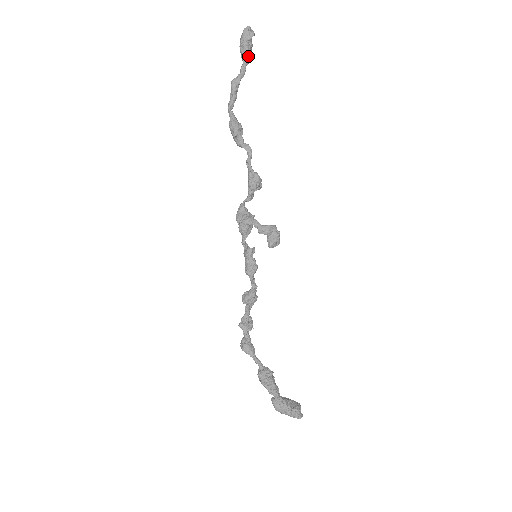
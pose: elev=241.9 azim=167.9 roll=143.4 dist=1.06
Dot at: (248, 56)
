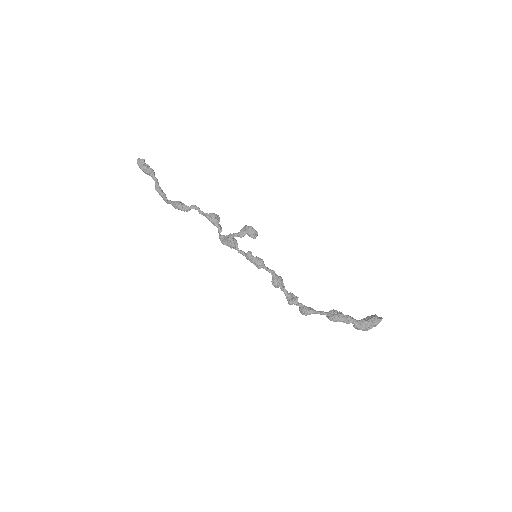
Dot at: (151, 171)
